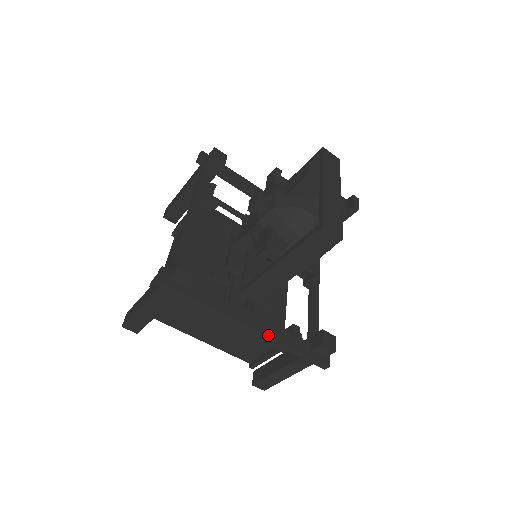
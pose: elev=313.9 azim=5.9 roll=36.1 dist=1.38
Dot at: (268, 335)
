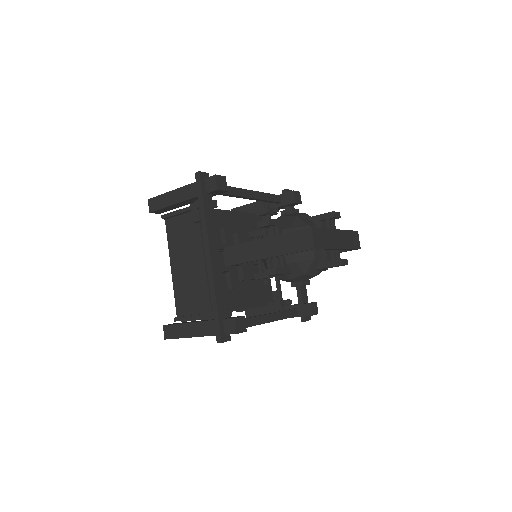
Dot at: (213, 273)
